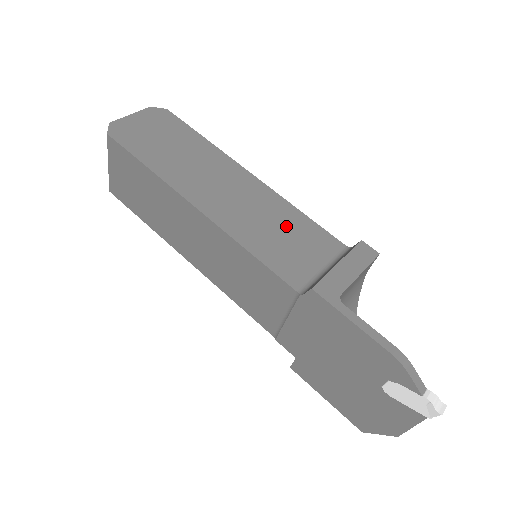
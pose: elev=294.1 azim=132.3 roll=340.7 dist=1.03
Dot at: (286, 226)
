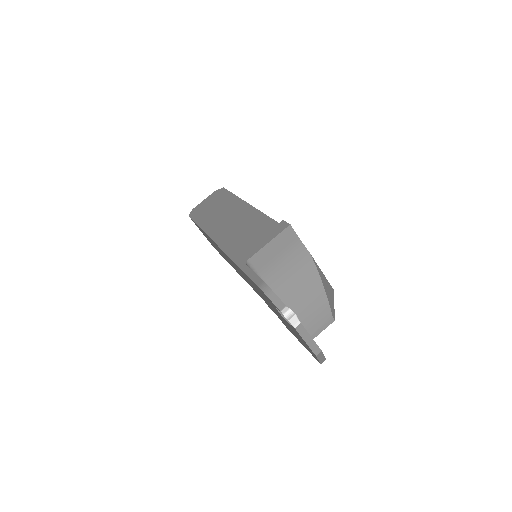
Dot at: (254, 229)
